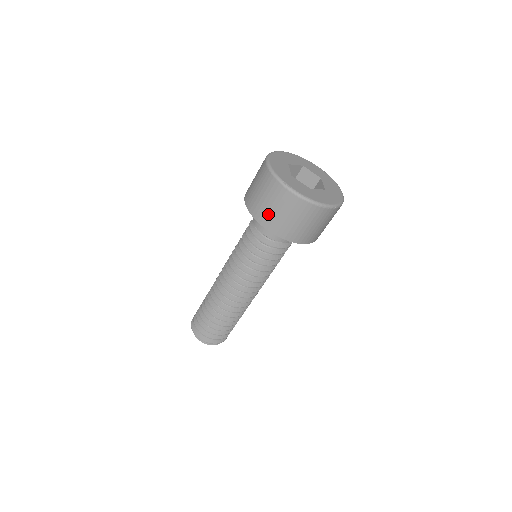
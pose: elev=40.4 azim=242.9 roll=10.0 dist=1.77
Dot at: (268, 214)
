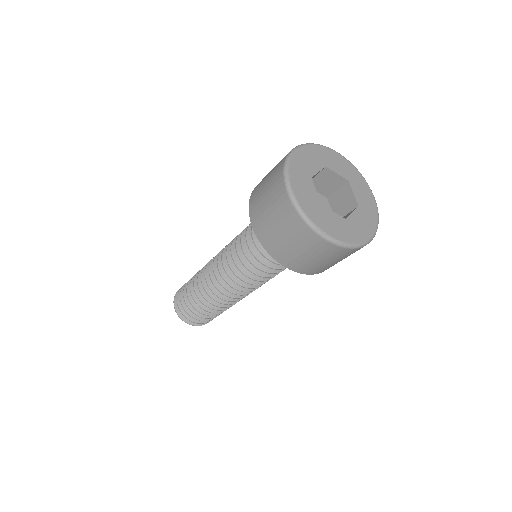
Dot at: (292, 256)
